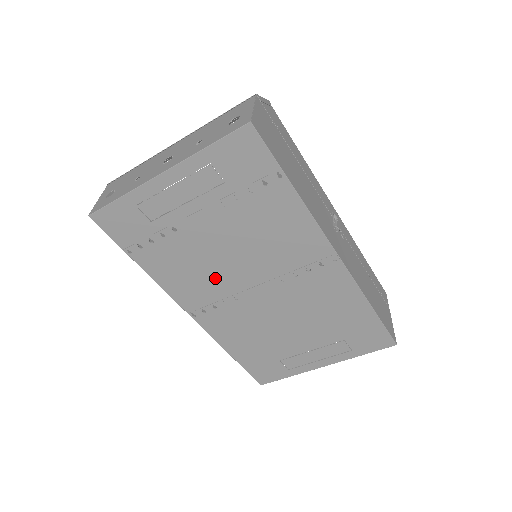
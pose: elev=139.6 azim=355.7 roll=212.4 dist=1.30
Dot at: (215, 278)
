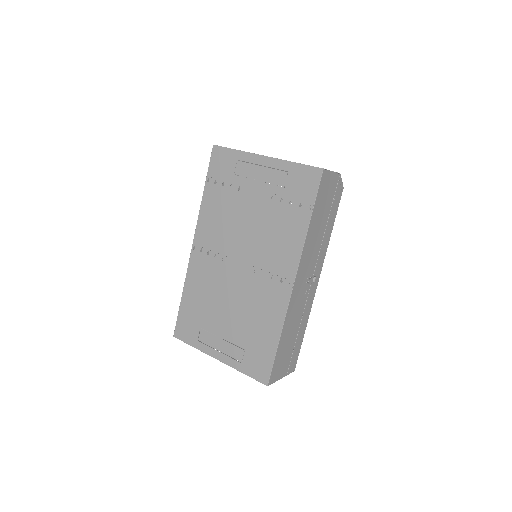
Dot at: (227, 236)
